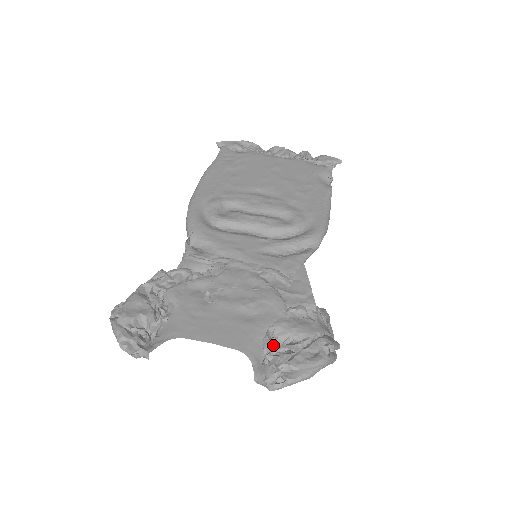
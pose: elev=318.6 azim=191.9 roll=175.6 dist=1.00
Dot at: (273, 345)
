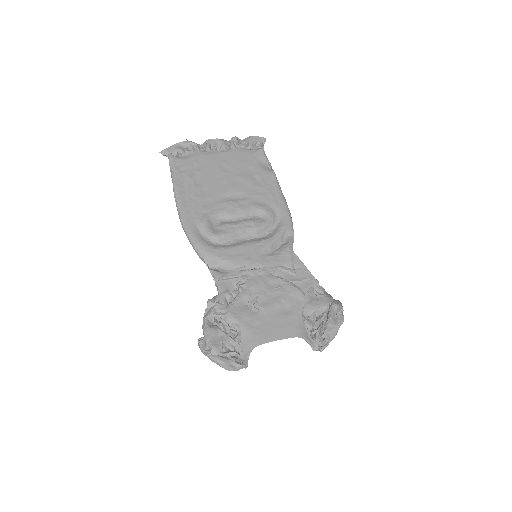
Dot at: (311, 324)
